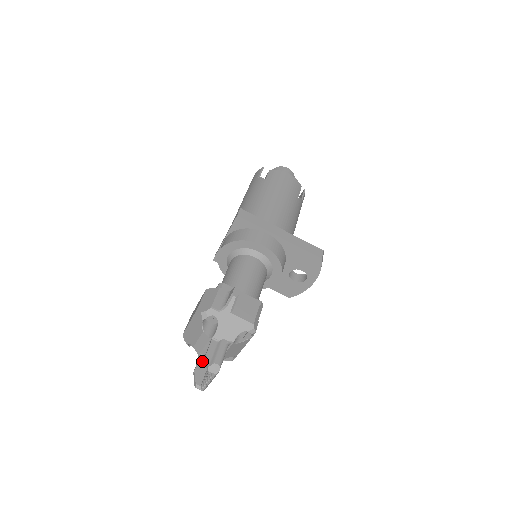
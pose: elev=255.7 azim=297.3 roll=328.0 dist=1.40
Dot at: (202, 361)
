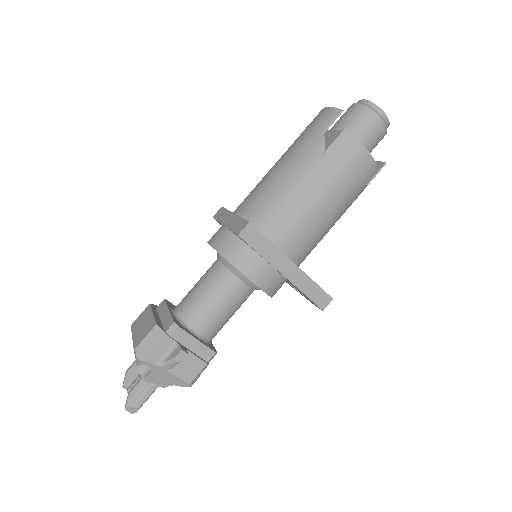
Dot at: occluded
